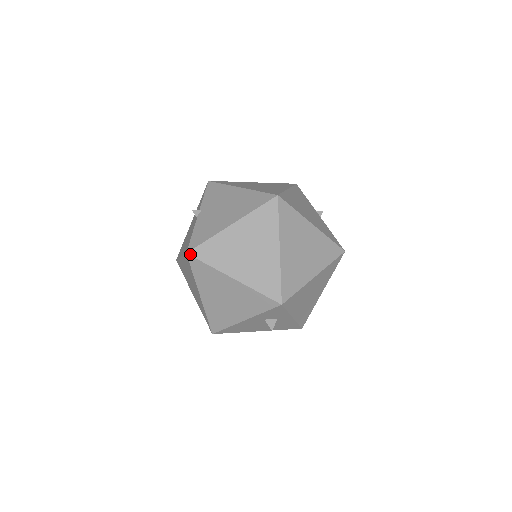
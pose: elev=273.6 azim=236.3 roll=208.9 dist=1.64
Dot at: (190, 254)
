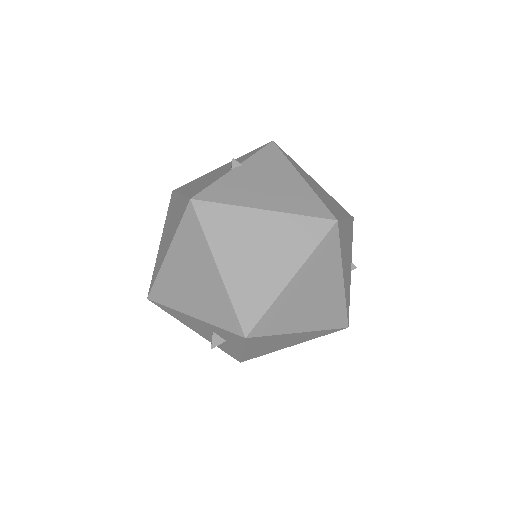
Dot at: (193, 203)
